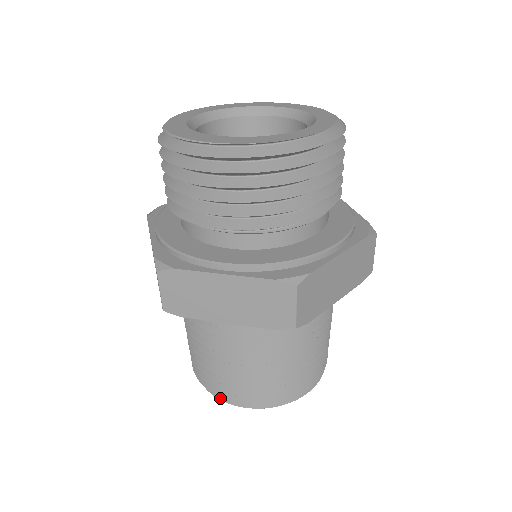
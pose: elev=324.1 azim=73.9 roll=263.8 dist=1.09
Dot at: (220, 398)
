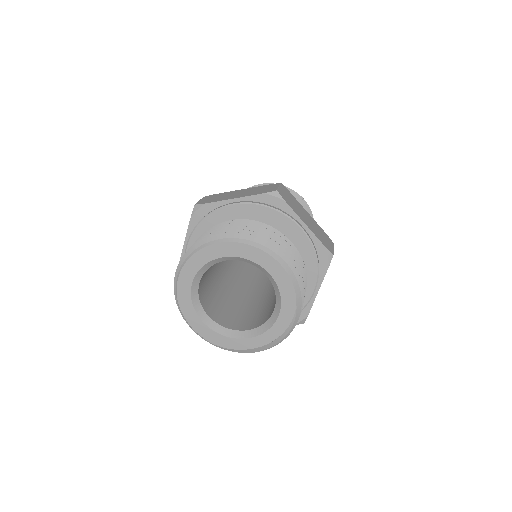
Dot at: occluded
